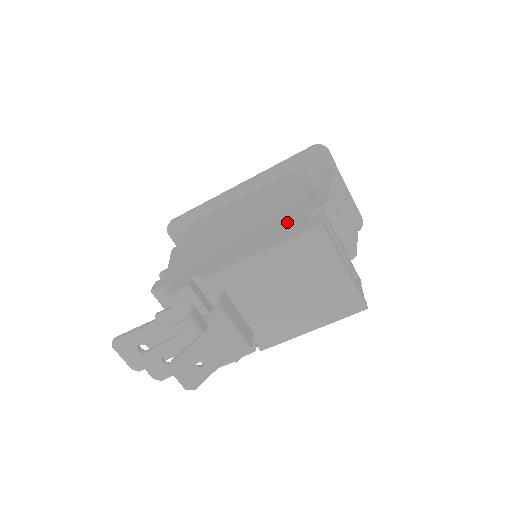
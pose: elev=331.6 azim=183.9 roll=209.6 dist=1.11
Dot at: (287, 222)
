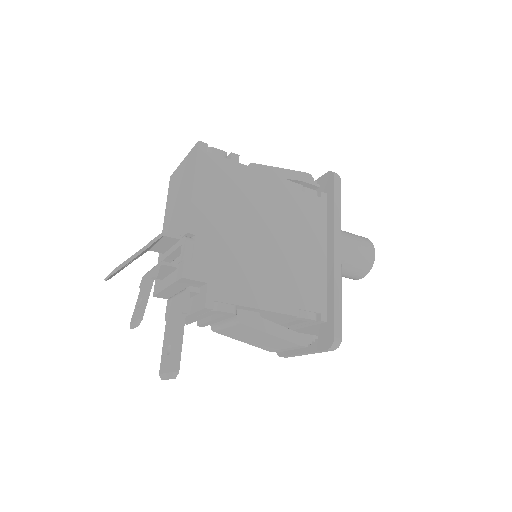
Dot at: occluded
